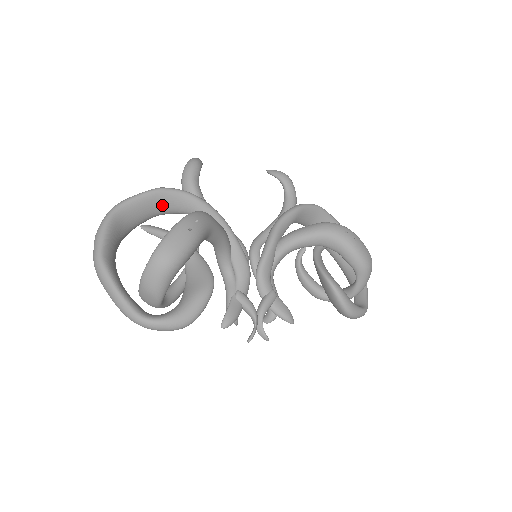
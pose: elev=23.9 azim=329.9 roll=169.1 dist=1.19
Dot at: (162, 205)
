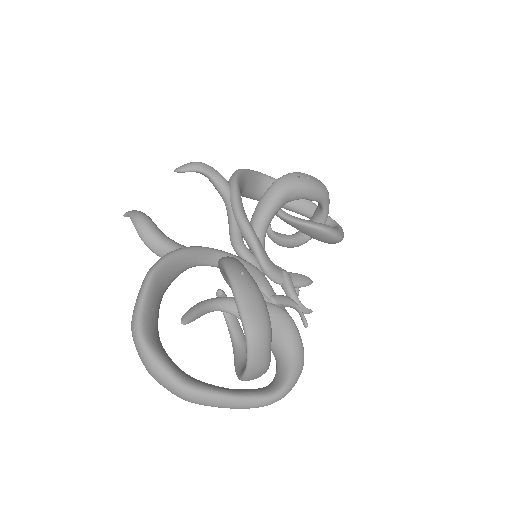
Dot at: (163, 286)
